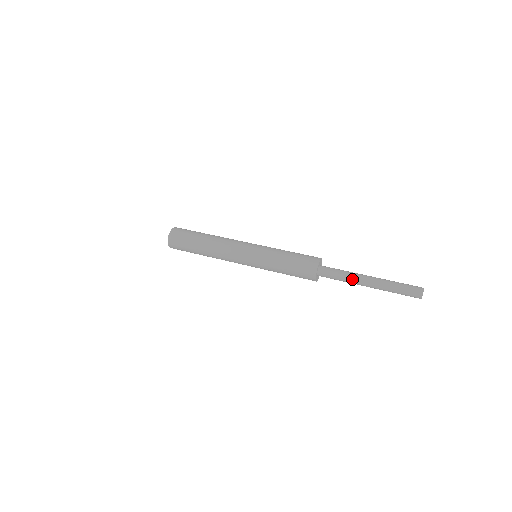
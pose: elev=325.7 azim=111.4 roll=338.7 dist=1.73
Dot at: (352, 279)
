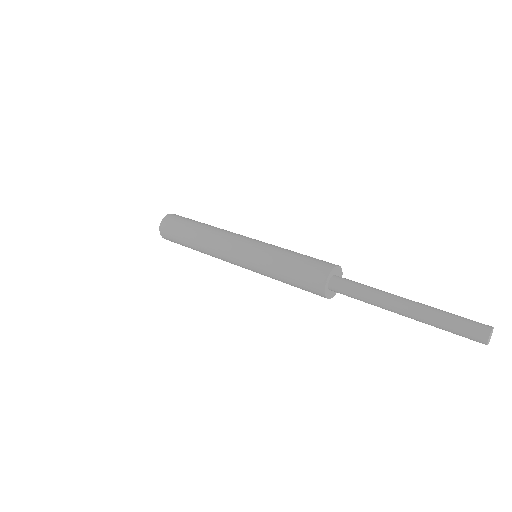
Dot at: (376, 298)
